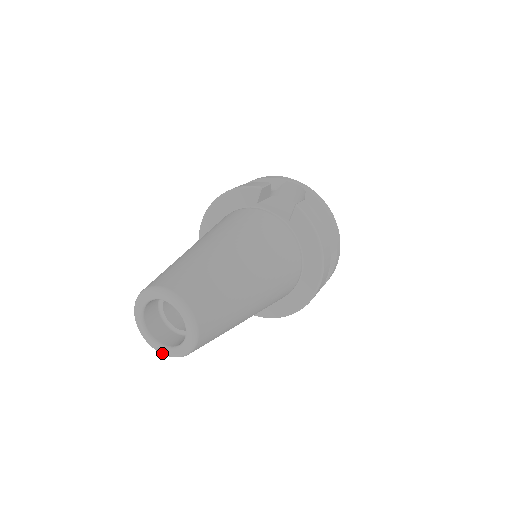
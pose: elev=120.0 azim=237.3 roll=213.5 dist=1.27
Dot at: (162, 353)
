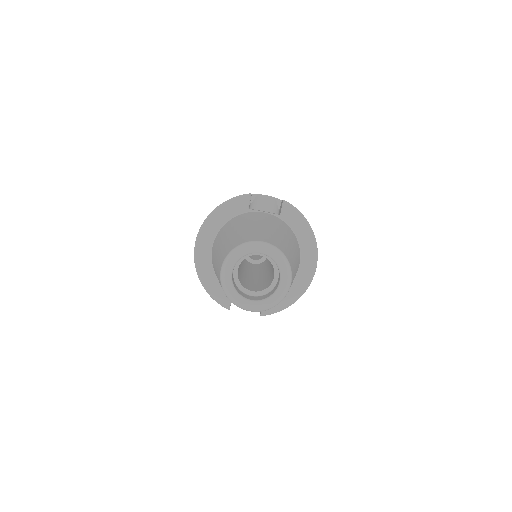
Dot at: (256, 309)
